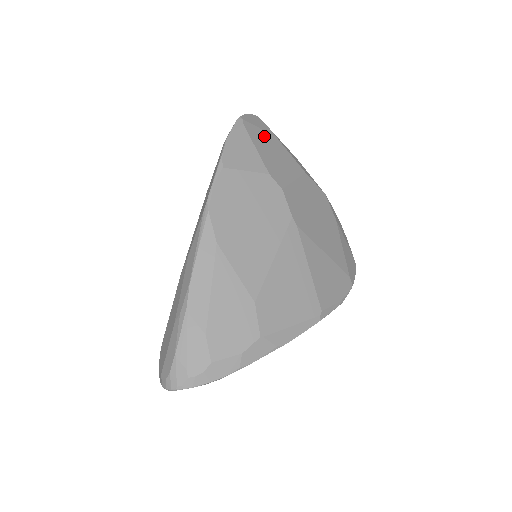
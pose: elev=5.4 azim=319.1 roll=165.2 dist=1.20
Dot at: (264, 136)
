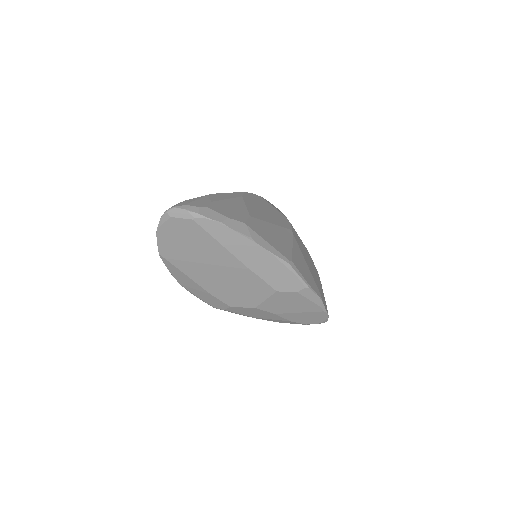
Dot at: occluded
